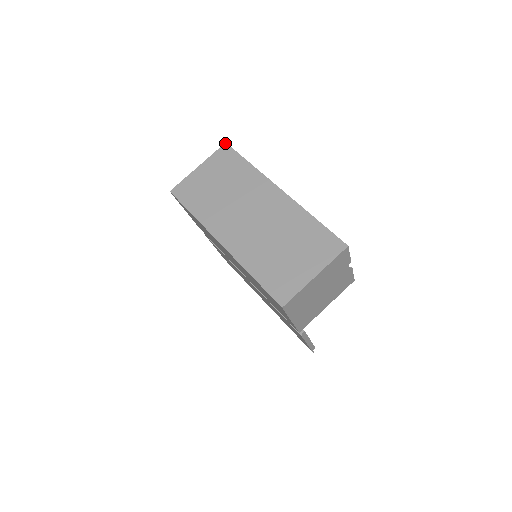
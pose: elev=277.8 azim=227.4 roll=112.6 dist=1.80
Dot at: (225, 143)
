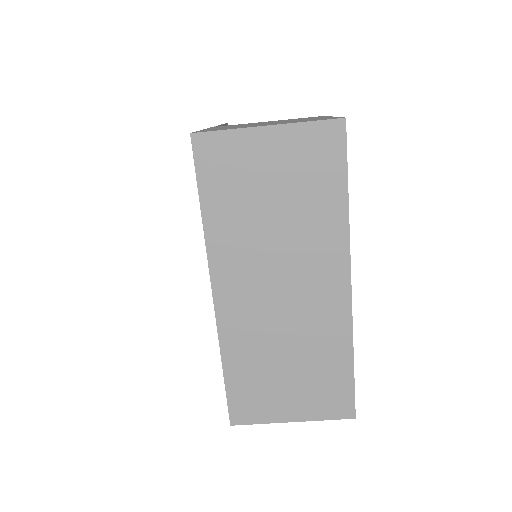
Dot at: (344, 118)
